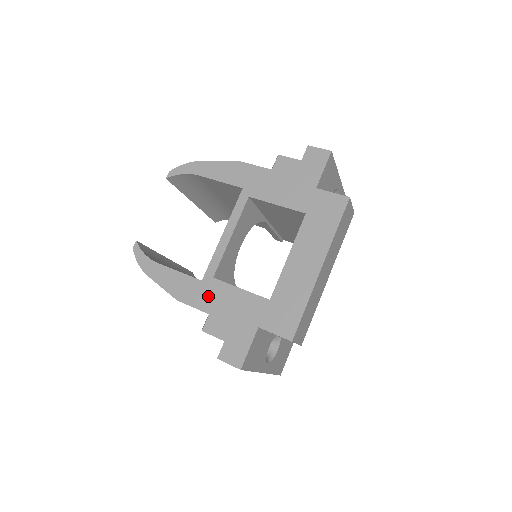
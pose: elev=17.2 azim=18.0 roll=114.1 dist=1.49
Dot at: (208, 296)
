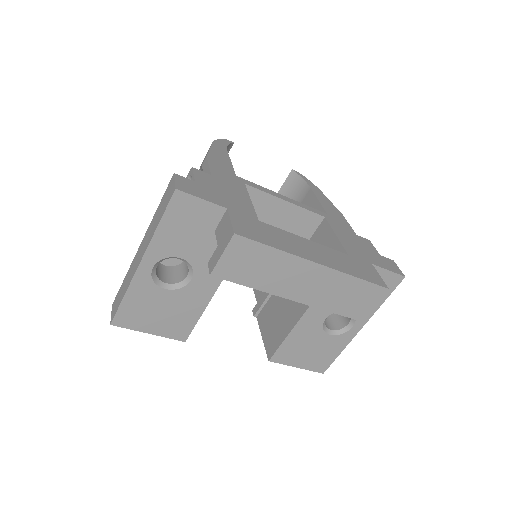
Dot at: (227, 177)
